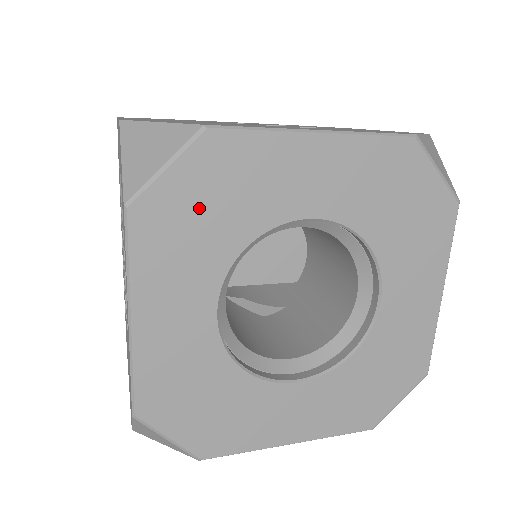
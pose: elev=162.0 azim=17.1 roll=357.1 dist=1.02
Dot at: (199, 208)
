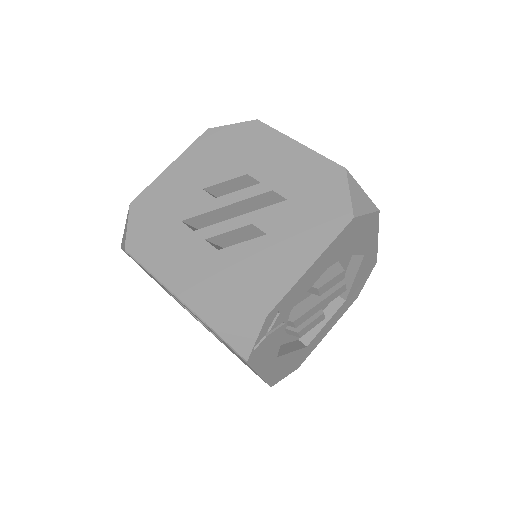
Dot at: occluded
